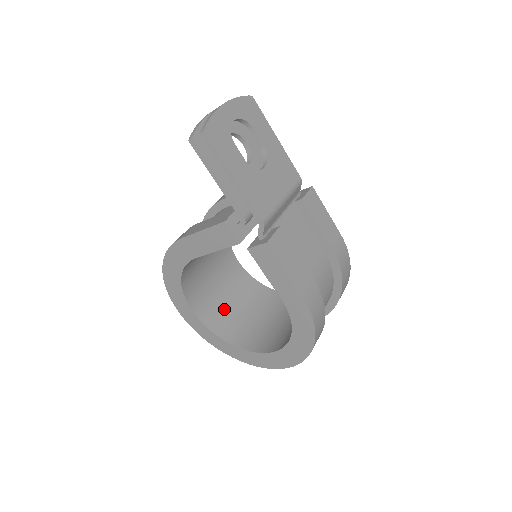
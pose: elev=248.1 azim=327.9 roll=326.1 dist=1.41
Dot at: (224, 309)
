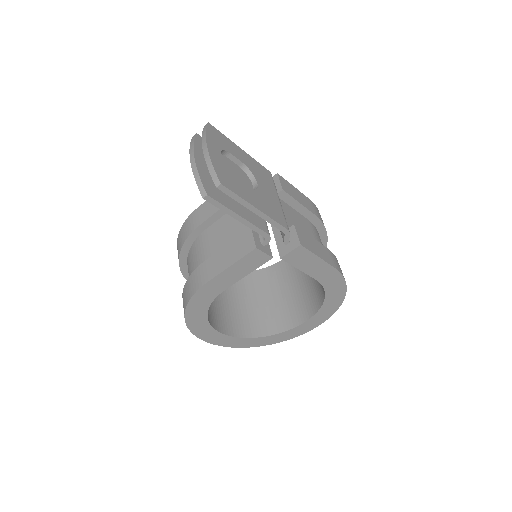
Dot at: (235, 313)
